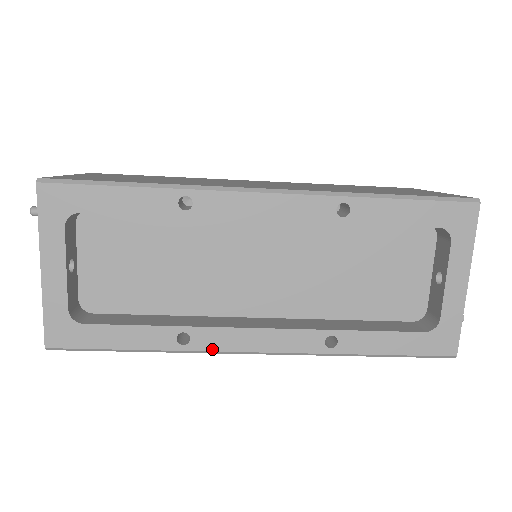
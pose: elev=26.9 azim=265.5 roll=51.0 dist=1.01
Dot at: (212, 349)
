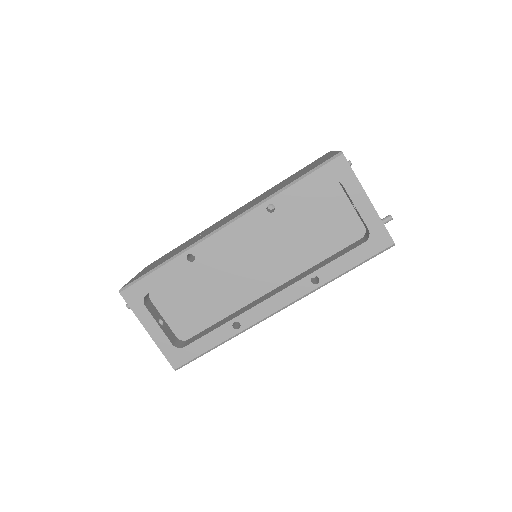
Dot at: (255, 322)
